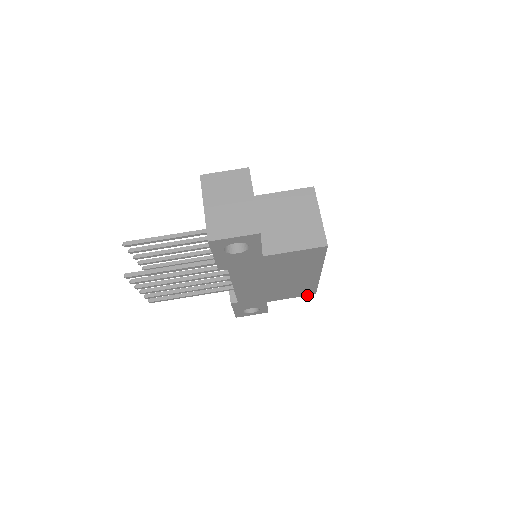
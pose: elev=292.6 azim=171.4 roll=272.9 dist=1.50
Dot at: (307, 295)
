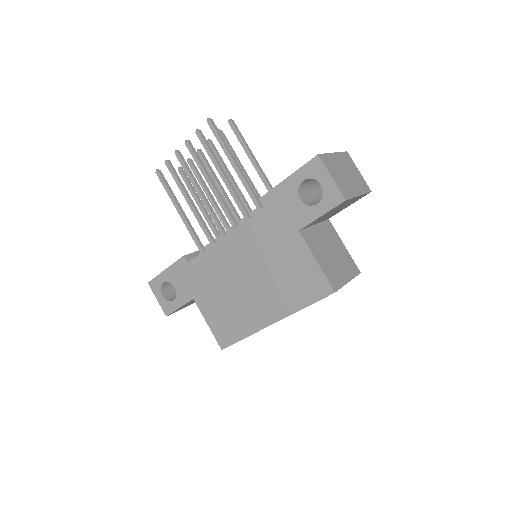
Dot at: (217, 340)
